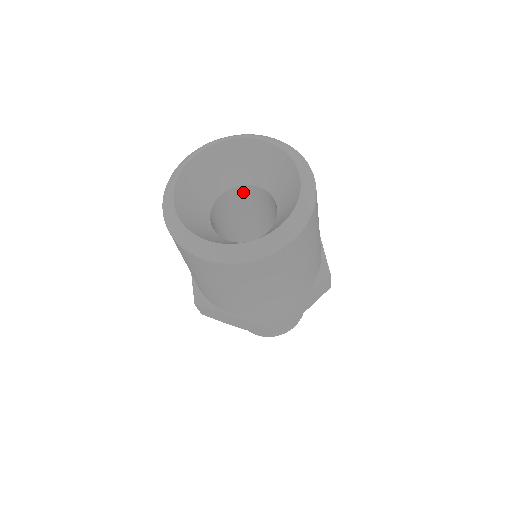
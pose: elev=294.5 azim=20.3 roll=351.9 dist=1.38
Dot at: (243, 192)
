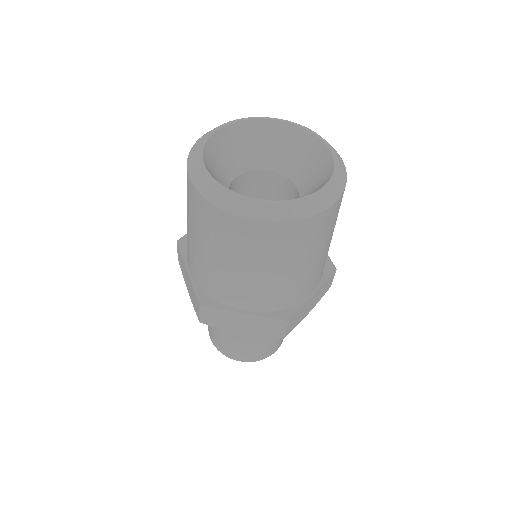
Dot at: (286, 187)
